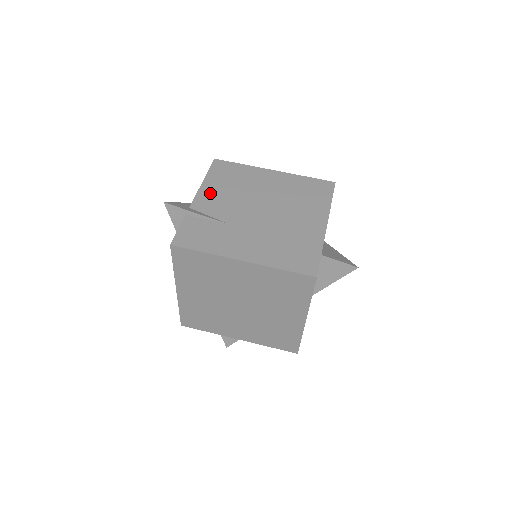
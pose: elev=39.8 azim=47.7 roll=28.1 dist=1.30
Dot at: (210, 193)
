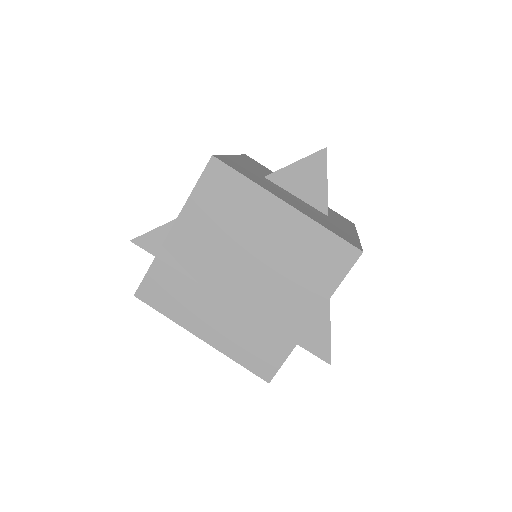
Dot at: (191, 227)
